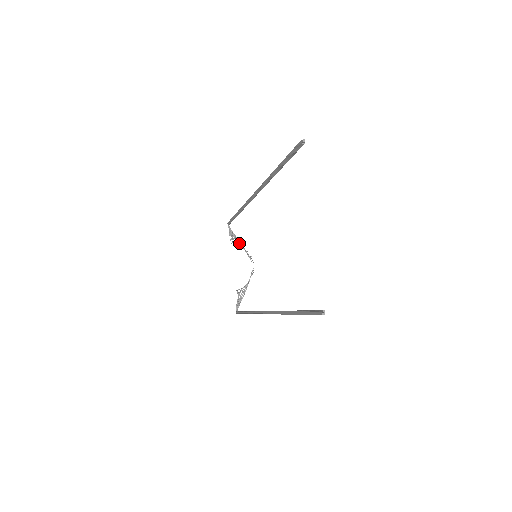
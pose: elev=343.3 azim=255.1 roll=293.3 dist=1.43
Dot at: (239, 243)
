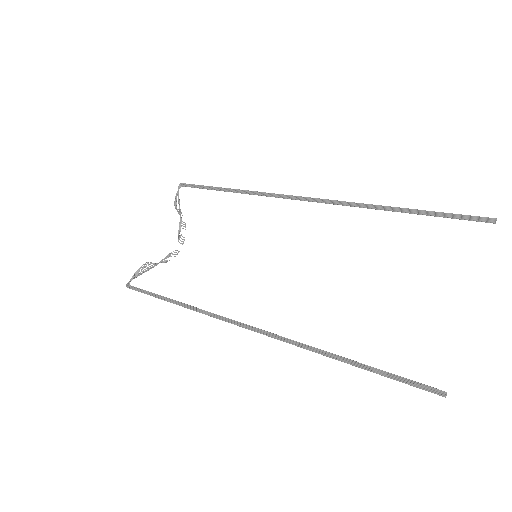
Dot at: occluded
